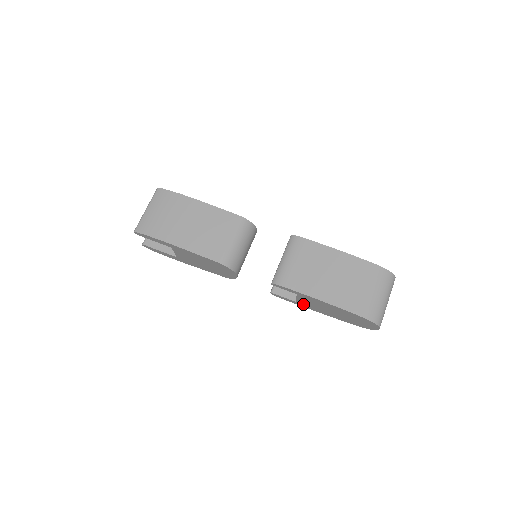
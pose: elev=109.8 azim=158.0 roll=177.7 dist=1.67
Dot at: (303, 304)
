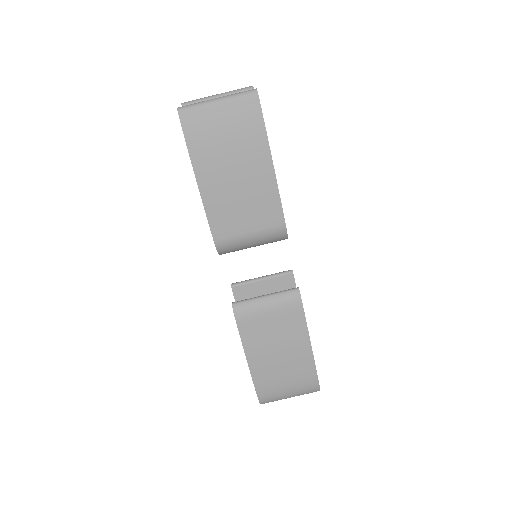
Dot at: occluded
